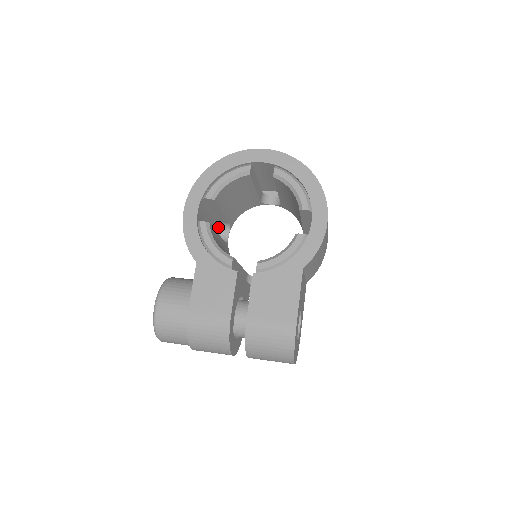
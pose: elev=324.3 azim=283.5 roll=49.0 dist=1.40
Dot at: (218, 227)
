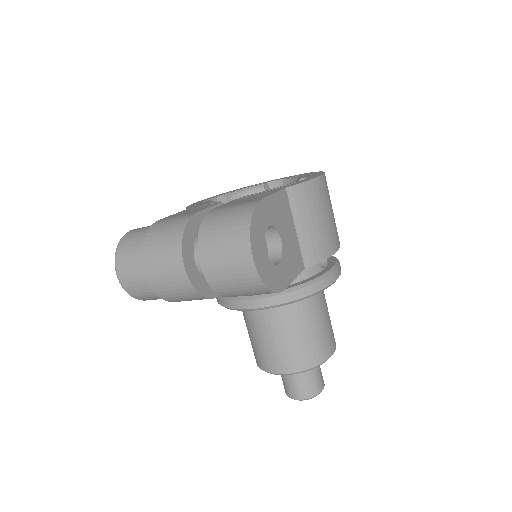
Dot at: occluded
